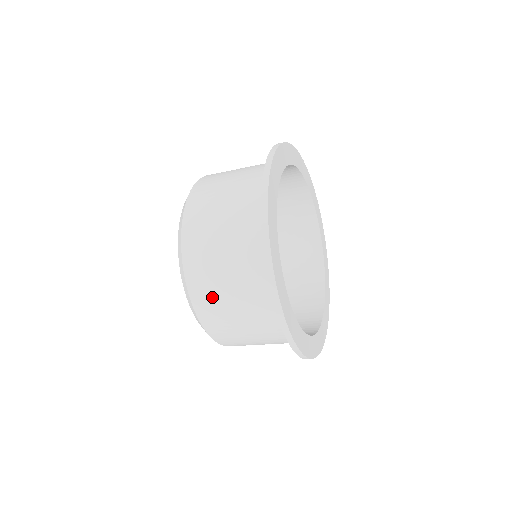
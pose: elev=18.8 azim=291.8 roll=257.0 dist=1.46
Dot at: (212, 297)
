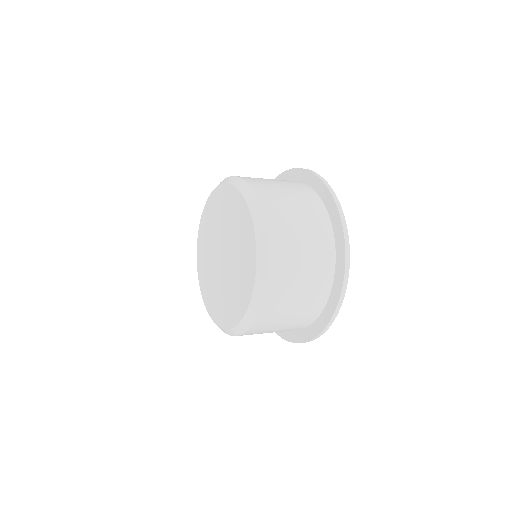
Dot at: (278, 309)
